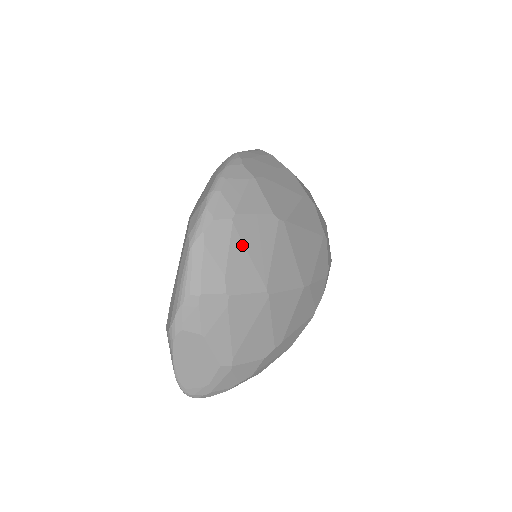
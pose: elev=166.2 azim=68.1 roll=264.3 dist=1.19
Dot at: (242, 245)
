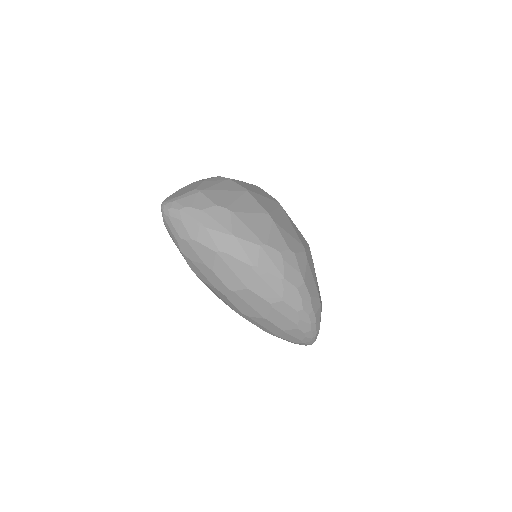
Dot at: (253, 187)
